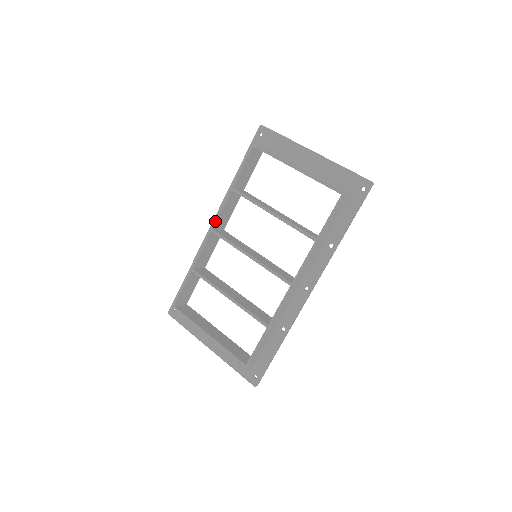
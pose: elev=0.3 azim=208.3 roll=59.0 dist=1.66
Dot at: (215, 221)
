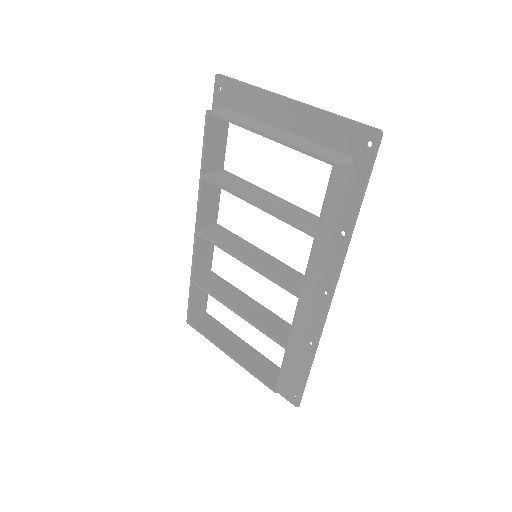
Dot at: (197, 221)
